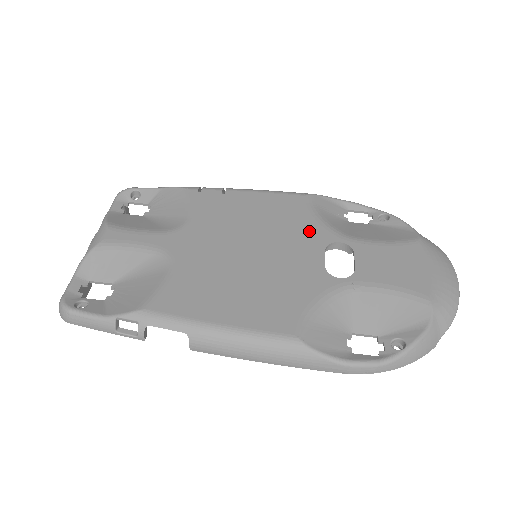
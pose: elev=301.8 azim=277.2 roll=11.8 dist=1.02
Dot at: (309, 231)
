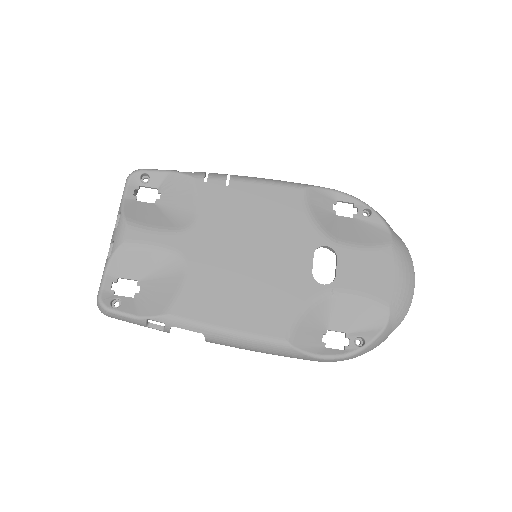
Dot at: (302, 233)
